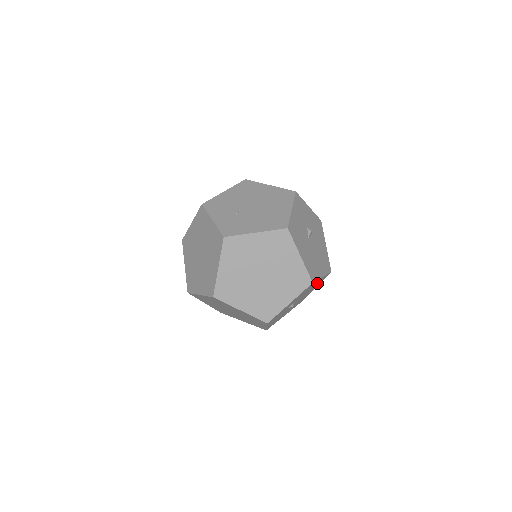
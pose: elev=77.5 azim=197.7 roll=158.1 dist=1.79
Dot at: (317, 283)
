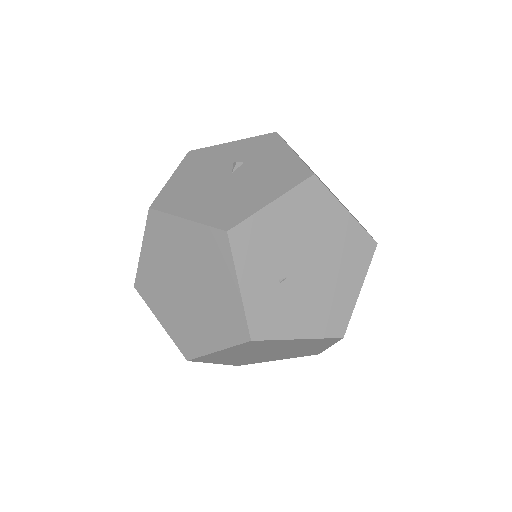
Dot at: occluded
